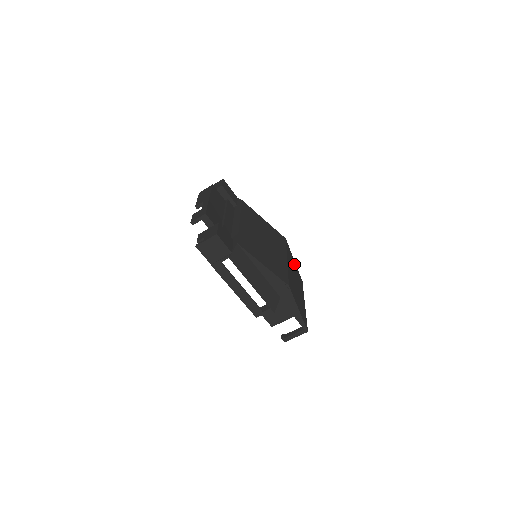
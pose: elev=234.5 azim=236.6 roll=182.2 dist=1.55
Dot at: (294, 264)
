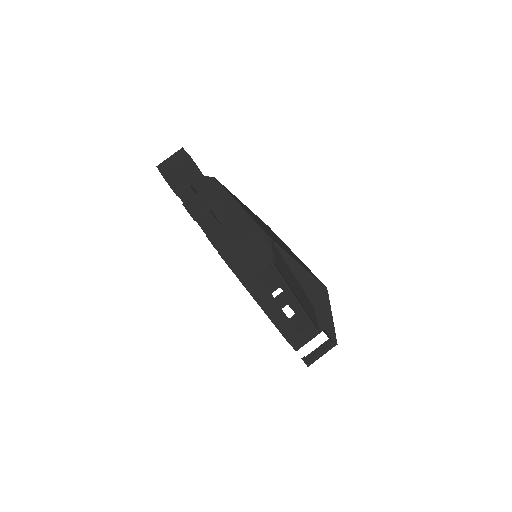
Dot at: occluded
